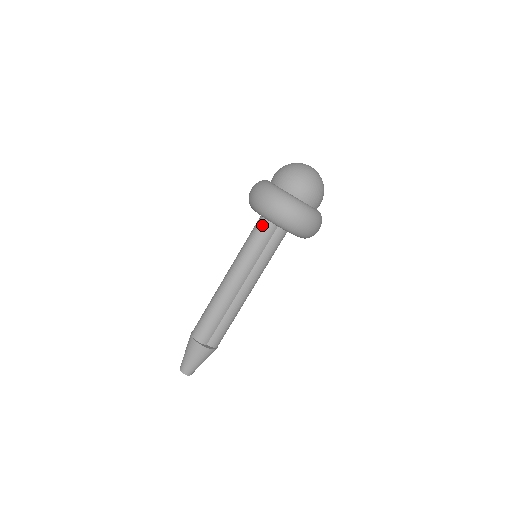
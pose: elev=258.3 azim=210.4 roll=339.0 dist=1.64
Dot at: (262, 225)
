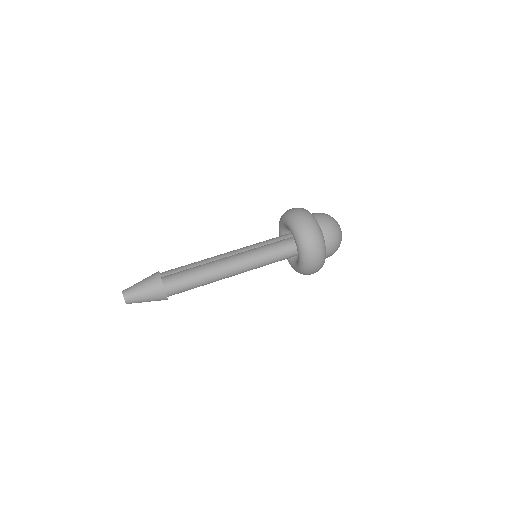
Dot at: occluded
